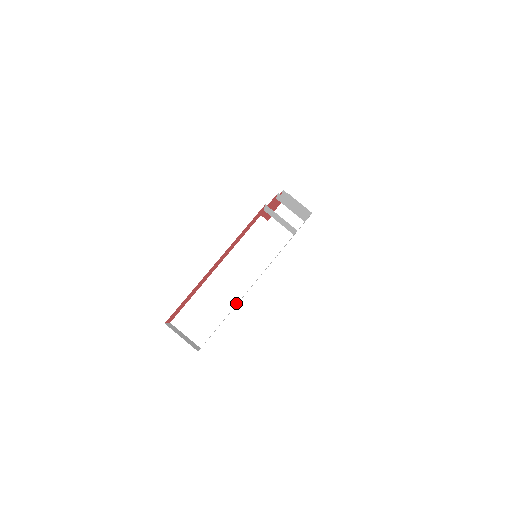
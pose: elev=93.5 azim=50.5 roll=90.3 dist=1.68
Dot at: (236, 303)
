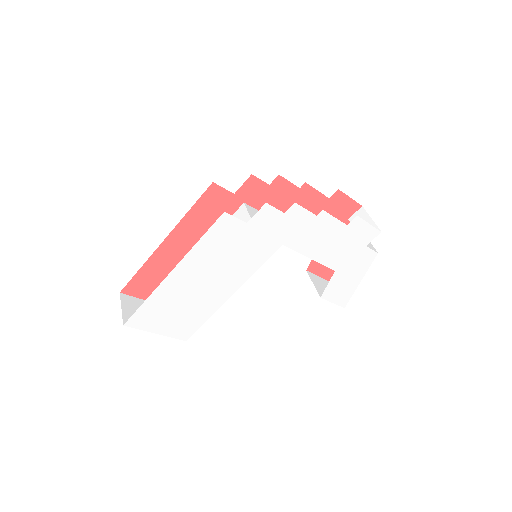
Dot at: (194, 296)
